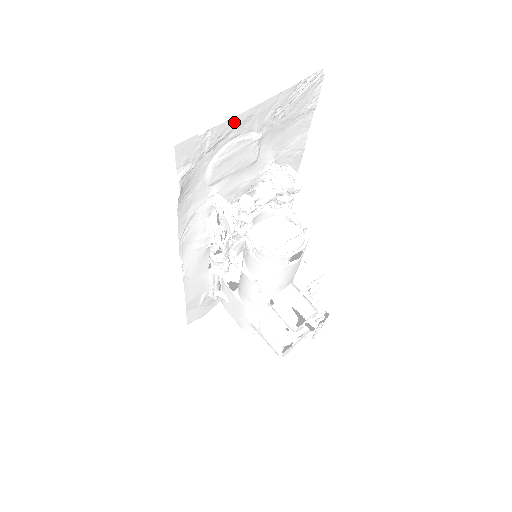
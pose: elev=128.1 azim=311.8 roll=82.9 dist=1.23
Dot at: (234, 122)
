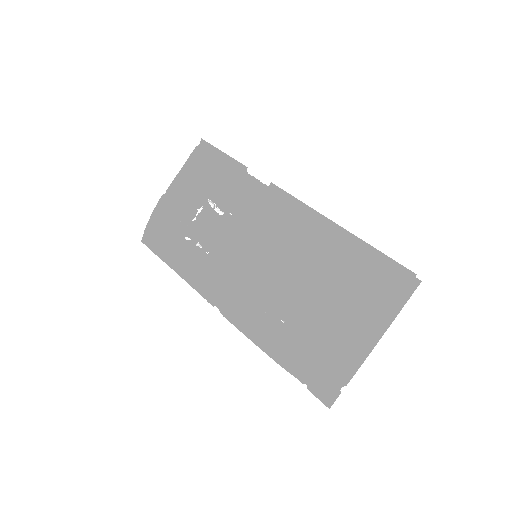
Dot at: (356, 362)
